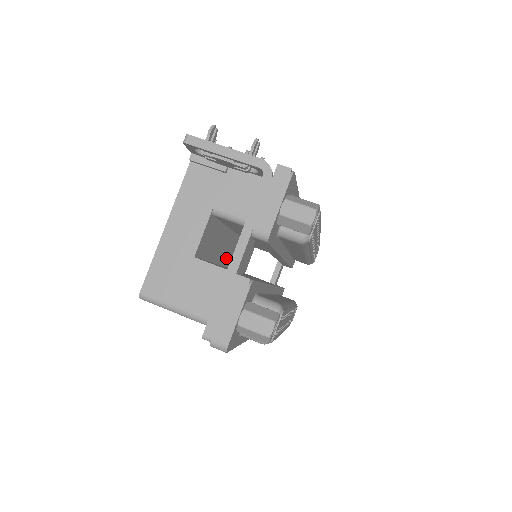
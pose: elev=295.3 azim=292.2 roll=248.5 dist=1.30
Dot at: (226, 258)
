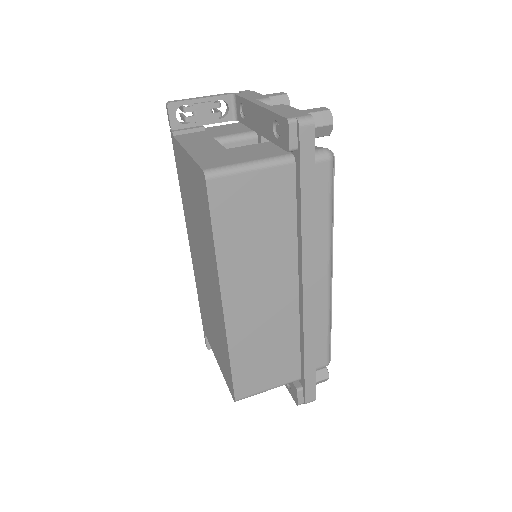
Dot at: occluded
